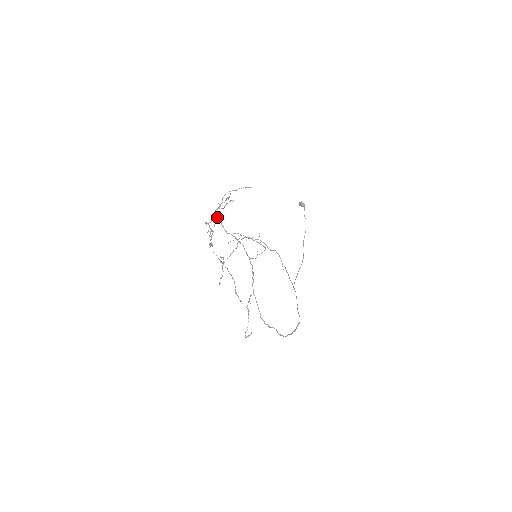
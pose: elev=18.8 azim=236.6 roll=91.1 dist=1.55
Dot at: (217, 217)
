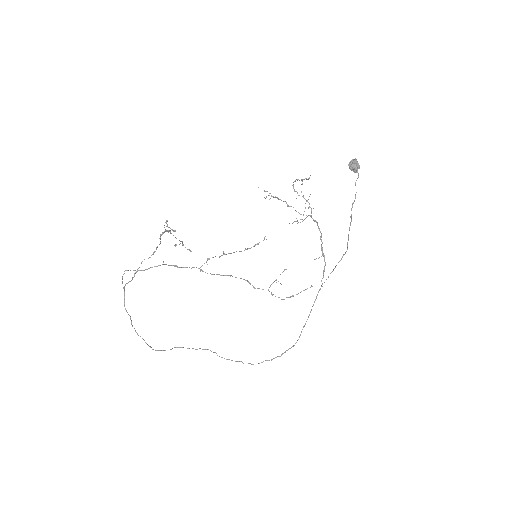
Dot at: (124, 288)
